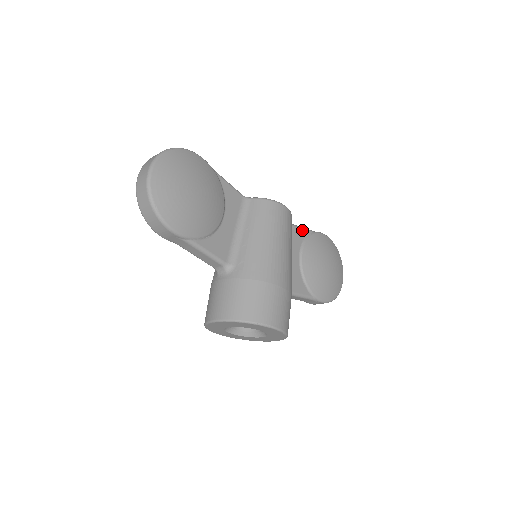
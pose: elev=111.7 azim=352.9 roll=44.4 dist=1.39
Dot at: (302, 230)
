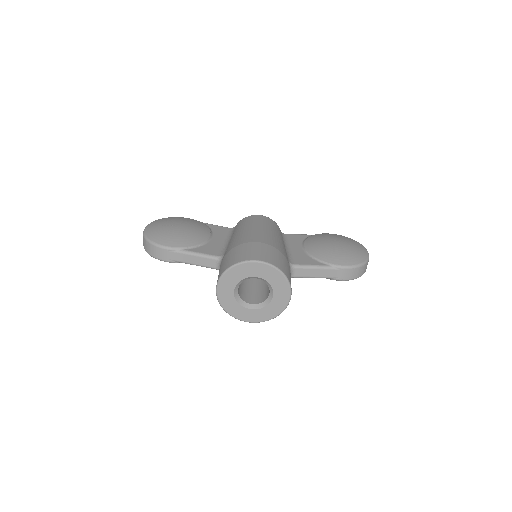
Dot at: (301, 235)
